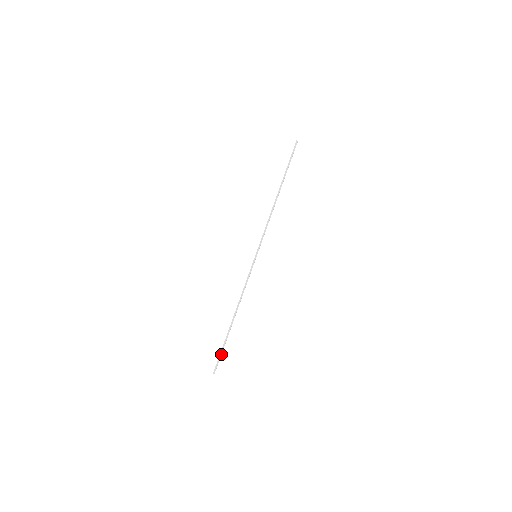
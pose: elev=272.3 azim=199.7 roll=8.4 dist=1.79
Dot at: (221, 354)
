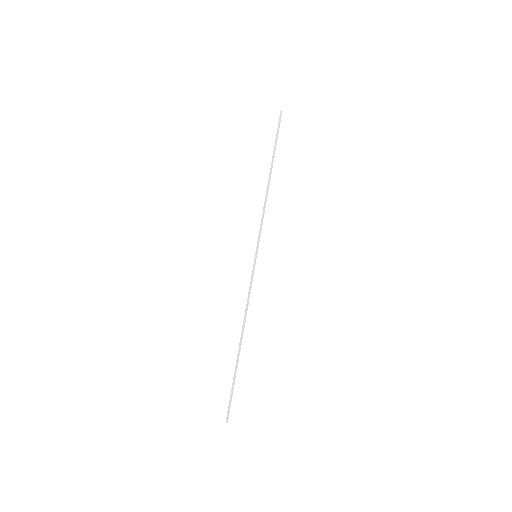
Dot at: (232, 393)
